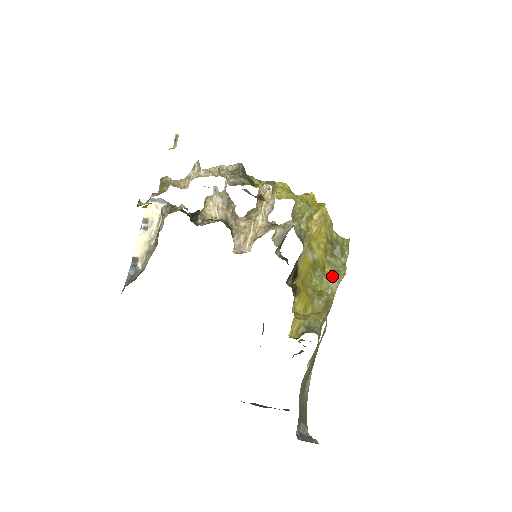
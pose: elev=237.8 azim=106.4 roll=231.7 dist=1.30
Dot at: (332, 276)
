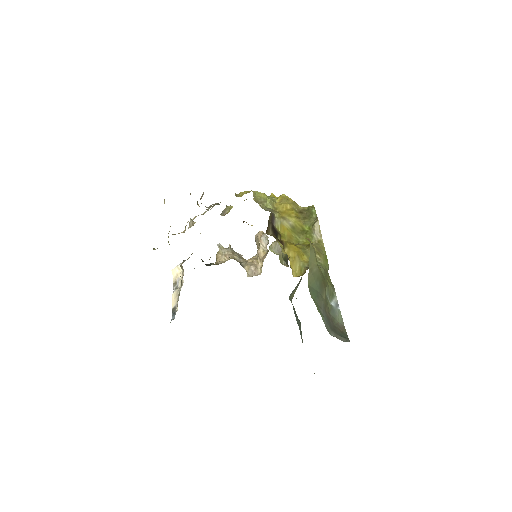
Dot at: (312, 230)
